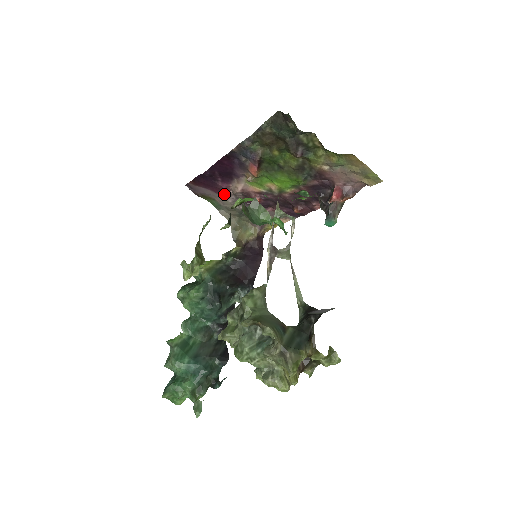
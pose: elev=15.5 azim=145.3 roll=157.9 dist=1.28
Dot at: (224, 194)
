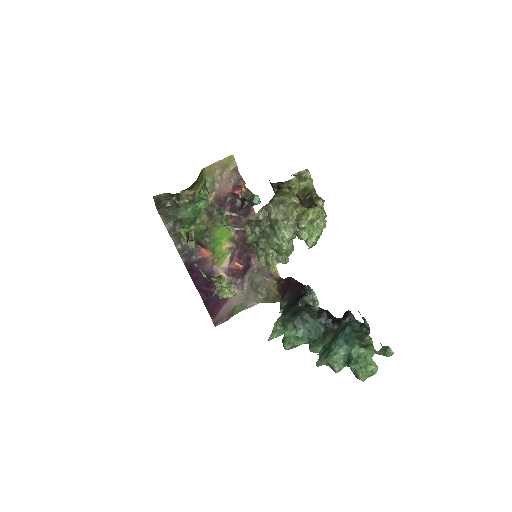
Dot at: occluded
